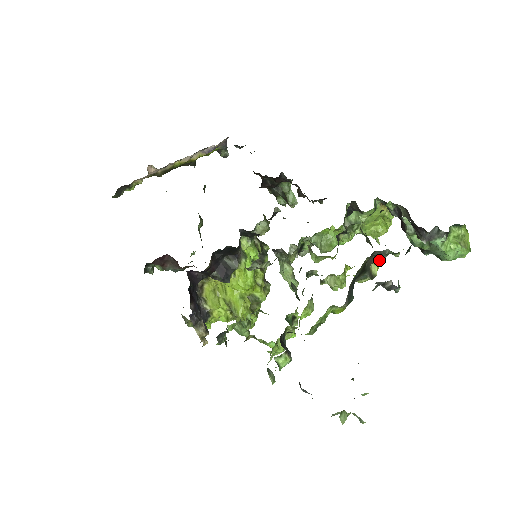
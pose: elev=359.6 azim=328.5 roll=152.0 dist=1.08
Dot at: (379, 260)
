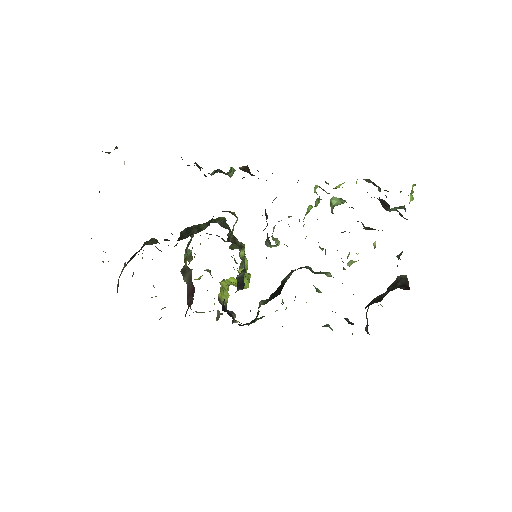
Dot at: occluded
